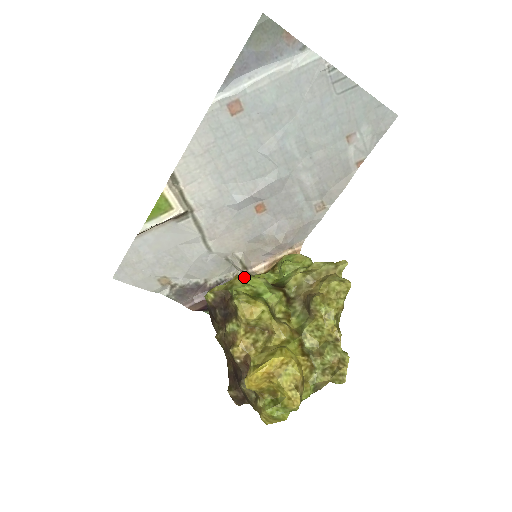
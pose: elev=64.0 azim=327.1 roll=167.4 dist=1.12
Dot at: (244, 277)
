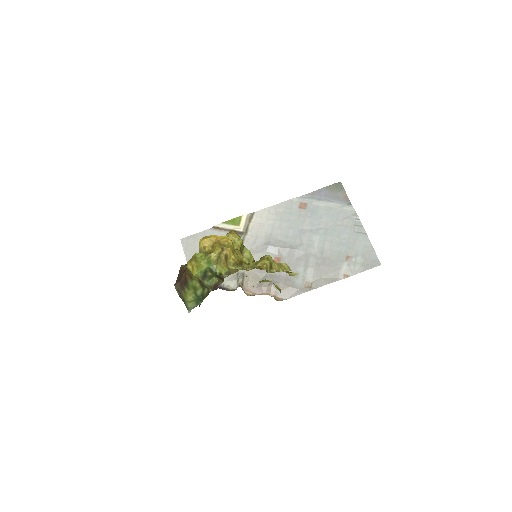
Dot at: occluded
